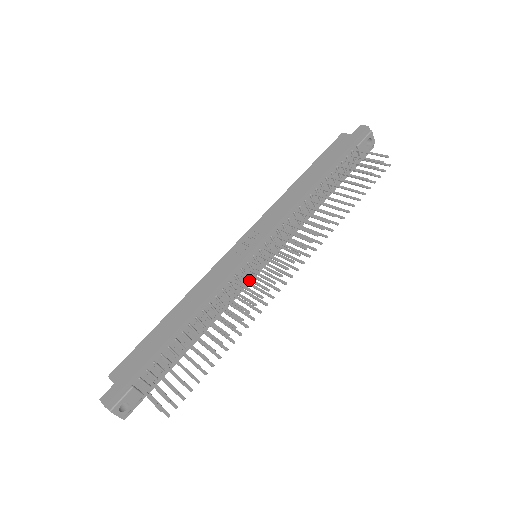
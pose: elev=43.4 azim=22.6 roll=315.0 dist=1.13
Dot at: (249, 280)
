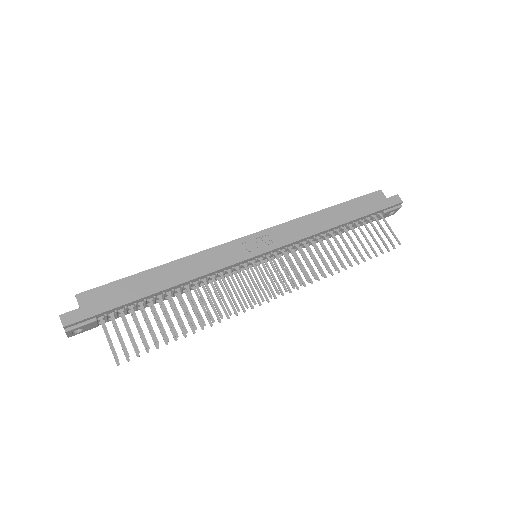
Dot at: (243, 281)
